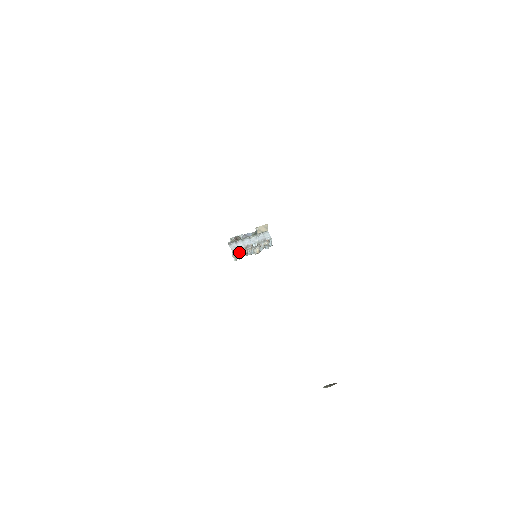
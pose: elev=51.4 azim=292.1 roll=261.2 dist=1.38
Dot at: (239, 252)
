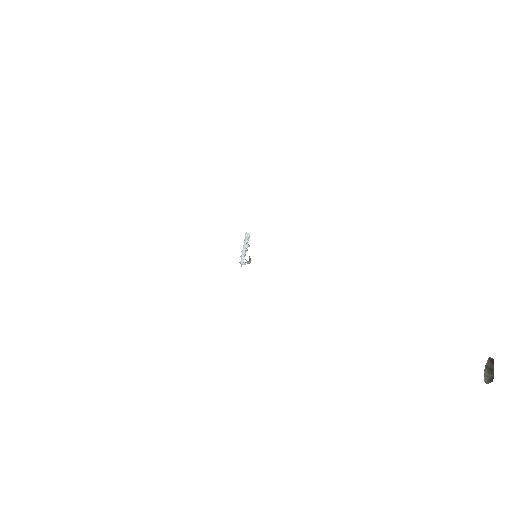
Dot at: occluded
